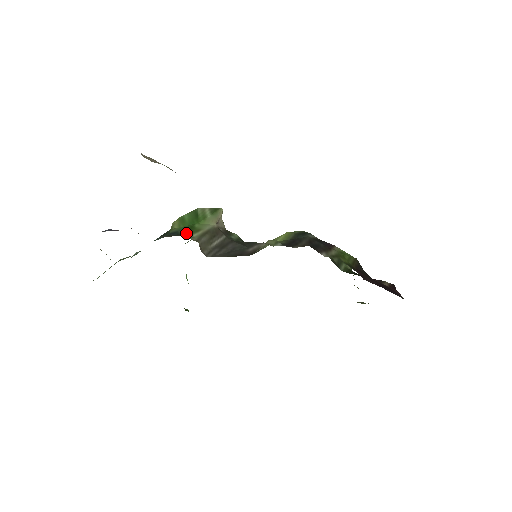
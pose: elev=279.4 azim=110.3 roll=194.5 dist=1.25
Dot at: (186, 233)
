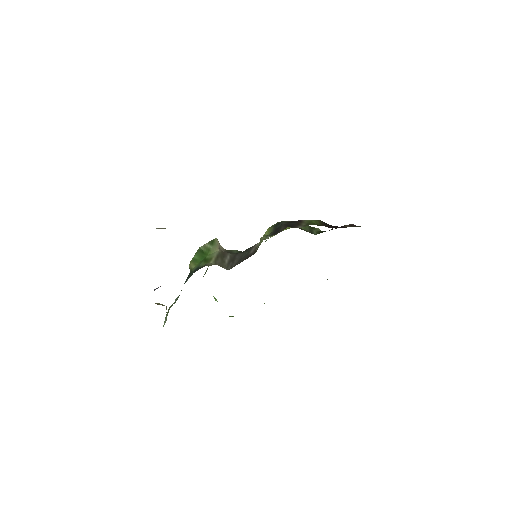
Dot at: occluded
